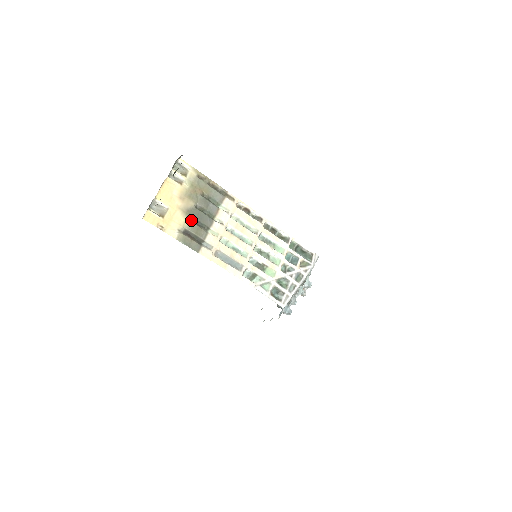
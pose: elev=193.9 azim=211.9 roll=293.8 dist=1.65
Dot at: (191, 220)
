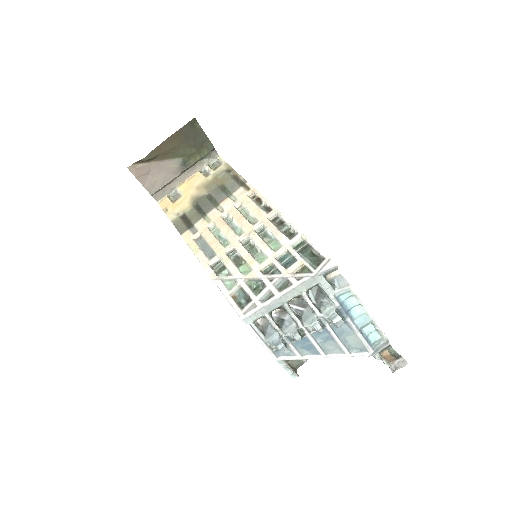
Dot at: (195, 207)
